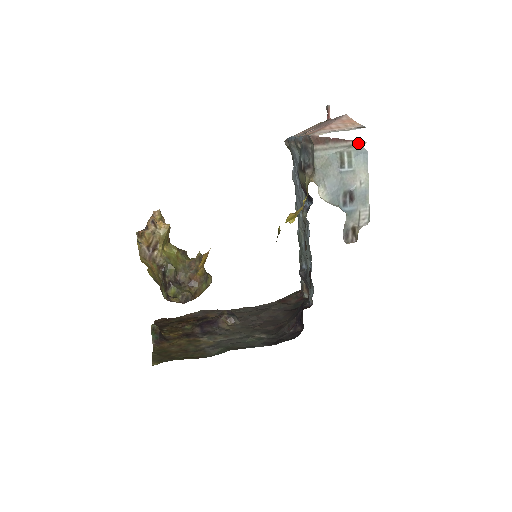
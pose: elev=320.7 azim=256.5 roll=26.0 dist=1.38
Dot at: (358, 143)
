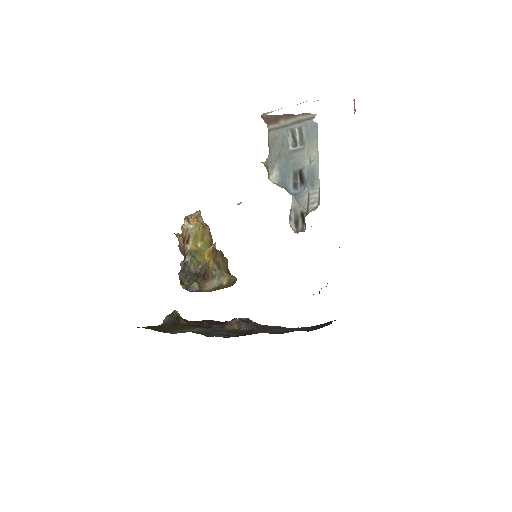
Dot at: (308, 117)
